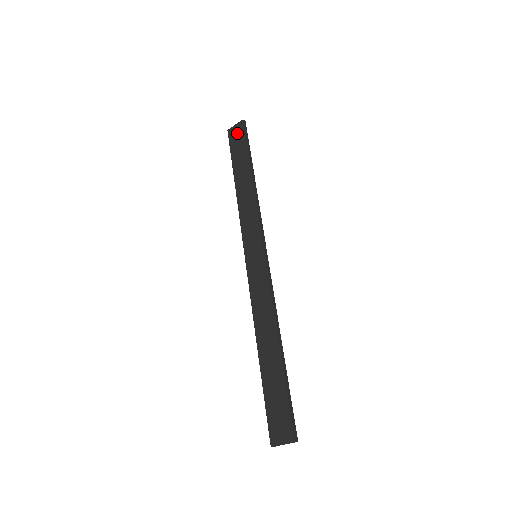
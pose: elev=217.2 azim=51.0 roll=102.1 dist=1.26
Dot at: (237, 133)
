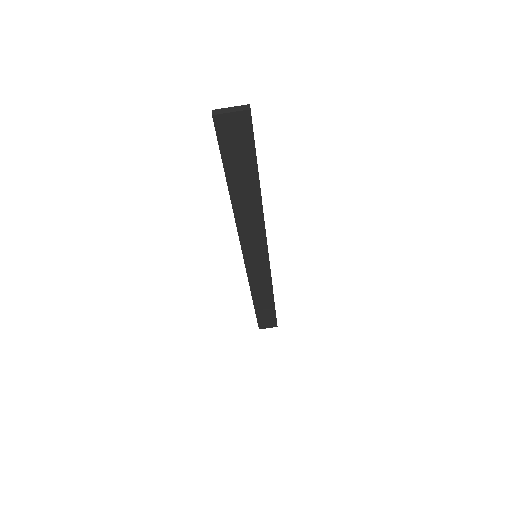
Dot at: occluded
